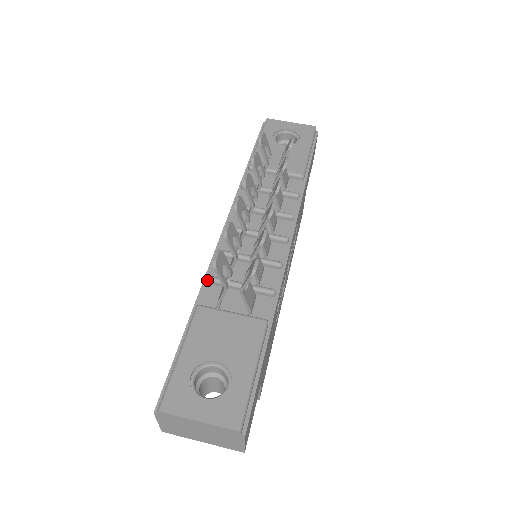
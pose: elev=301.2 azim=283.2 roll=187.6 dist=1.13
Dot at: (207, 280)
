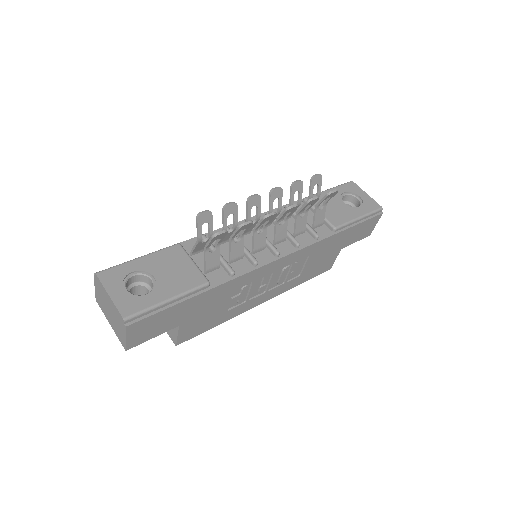
Dot at: occluded
